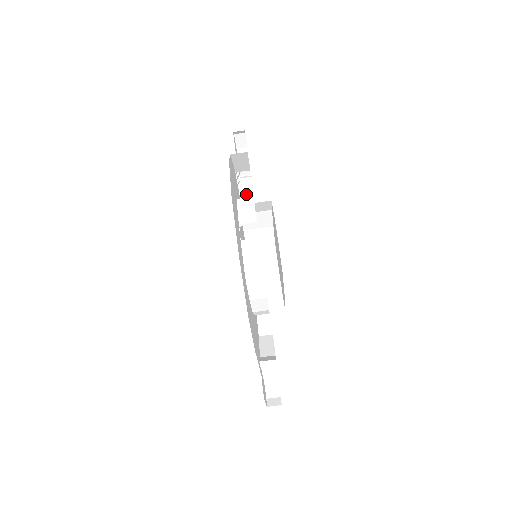
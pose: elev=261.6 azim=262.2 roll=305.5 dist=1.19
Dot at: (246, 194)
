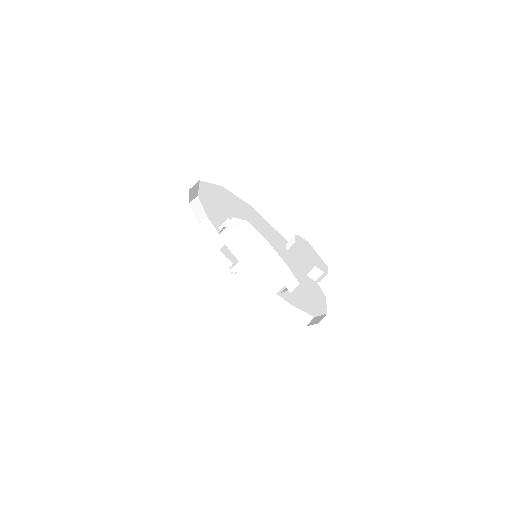
Dot at: (240, 268)
